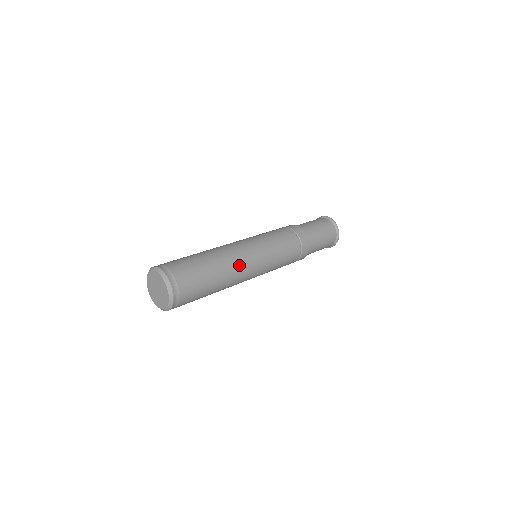
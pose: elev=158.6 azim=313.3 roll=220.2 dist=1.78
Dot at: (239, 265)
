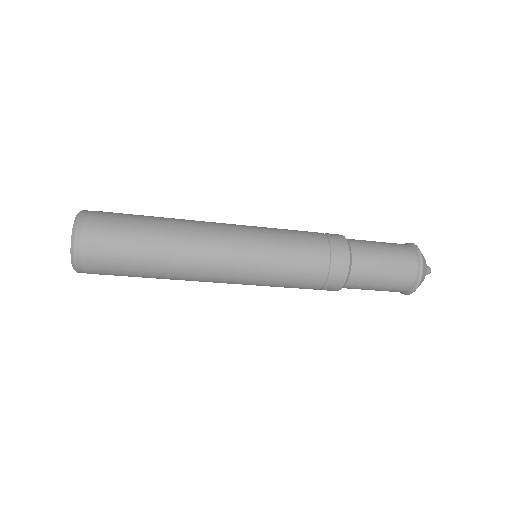
Dot at: (202, 227)
